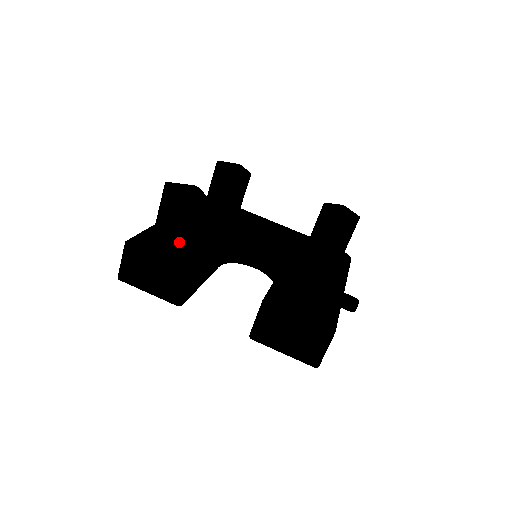
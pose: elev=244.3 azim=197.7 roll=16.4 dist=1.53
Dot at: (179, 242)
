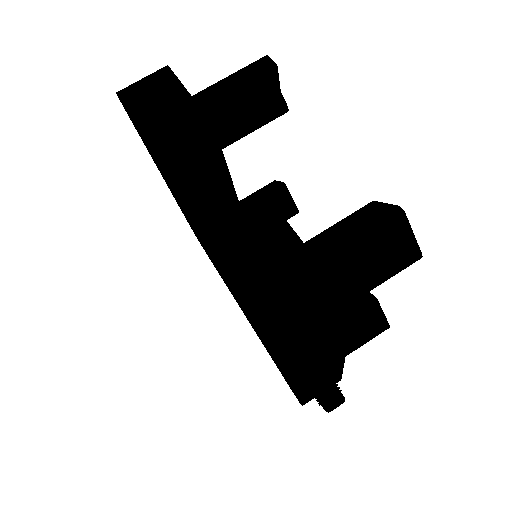
Dot at: (227, 104)
